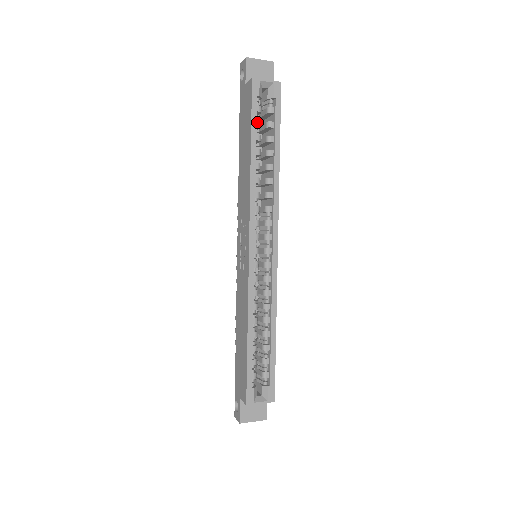
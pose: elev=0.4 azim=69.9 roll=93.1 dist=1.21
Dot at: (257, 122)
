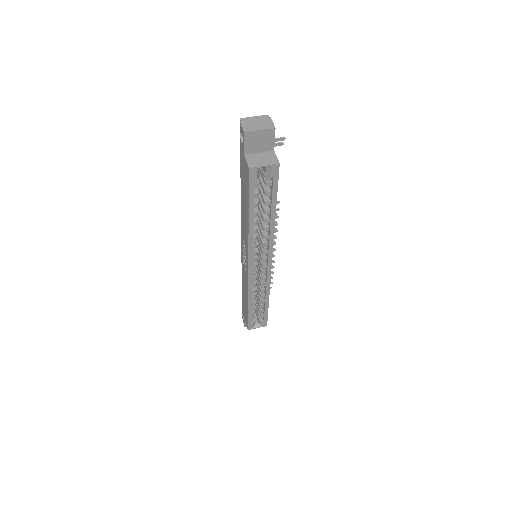
Dot at: (255, 196)
